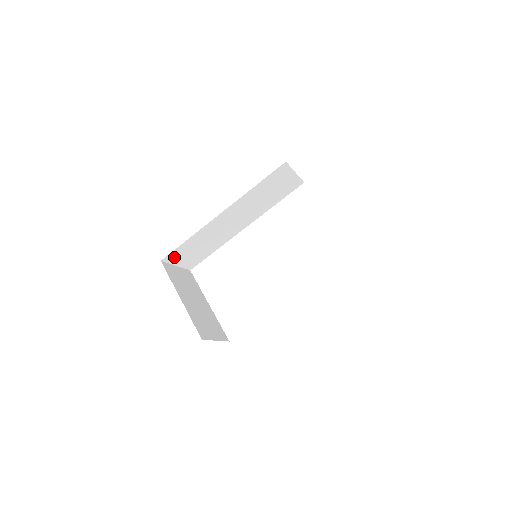
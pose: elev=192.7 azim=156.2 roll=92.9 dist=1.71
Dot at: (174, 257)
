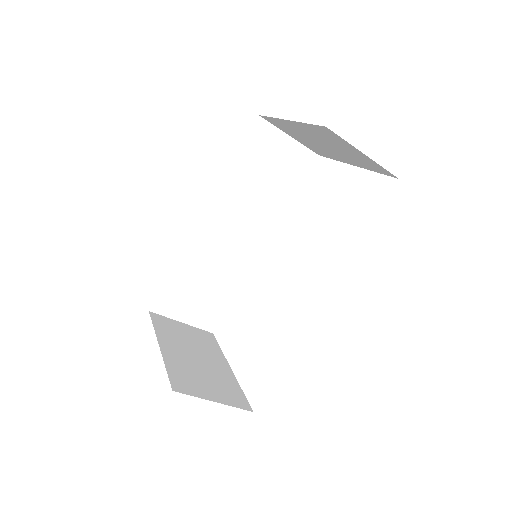
Dot at: (169, 305)
